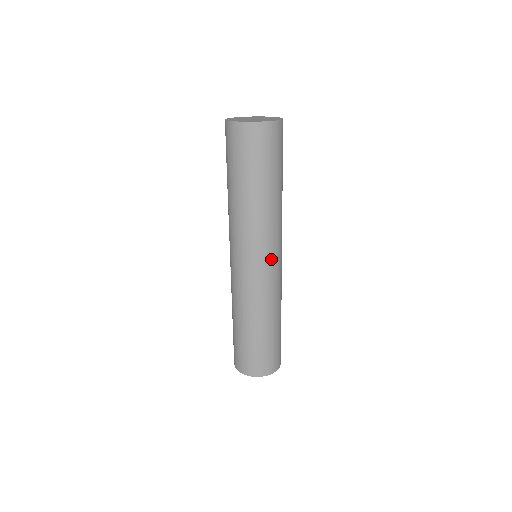
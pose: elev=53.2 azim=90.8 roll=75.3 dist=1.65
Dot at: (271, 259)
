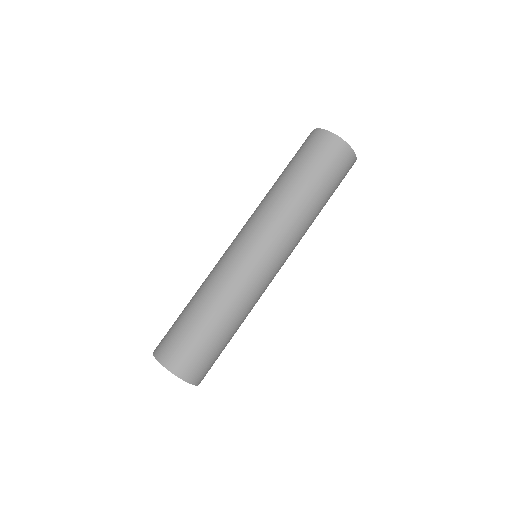
Dot at: occluded
